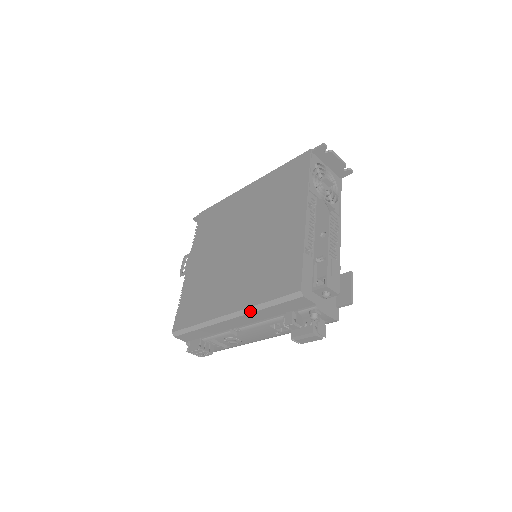
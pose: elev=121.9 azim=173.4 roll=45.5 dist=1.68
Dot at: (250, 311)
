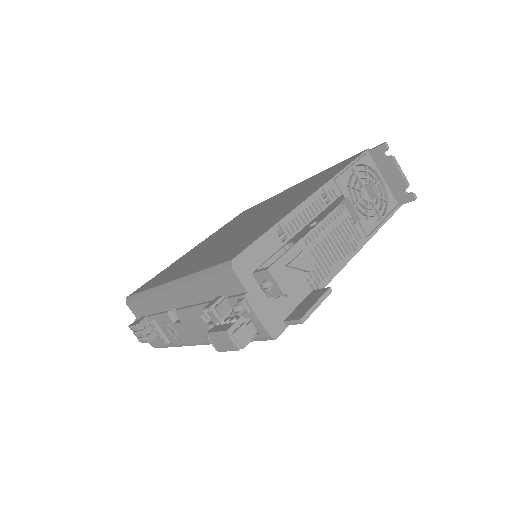
Dot at: (184, 281)
